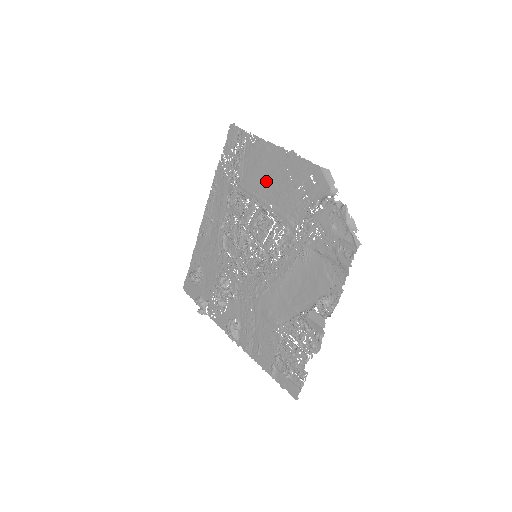
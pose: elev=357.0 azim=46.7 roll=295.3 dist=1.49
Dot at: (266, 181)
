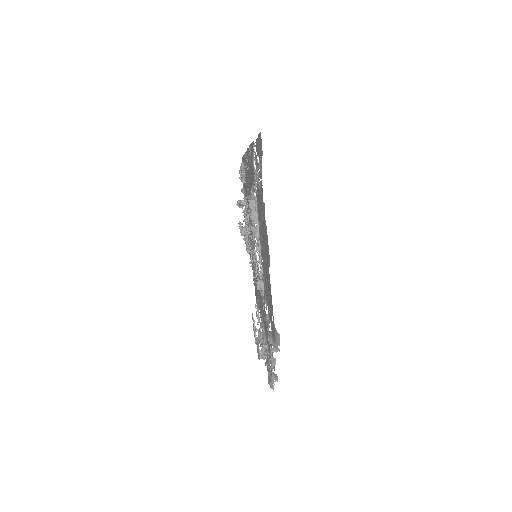
Dot at: (263, 243)
